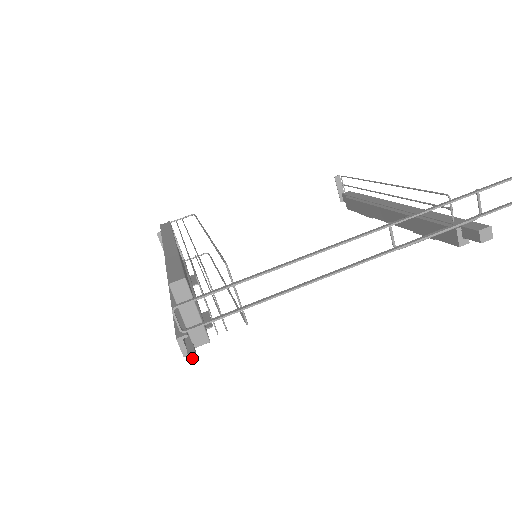
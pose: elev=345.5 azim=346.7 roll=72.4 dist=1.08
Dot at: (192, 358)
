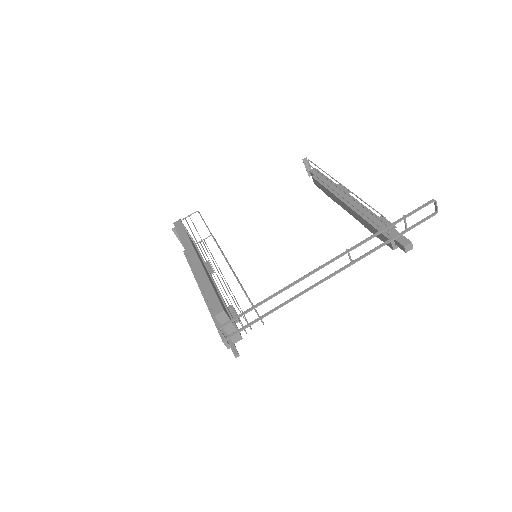
Dot at: (236, 355)
